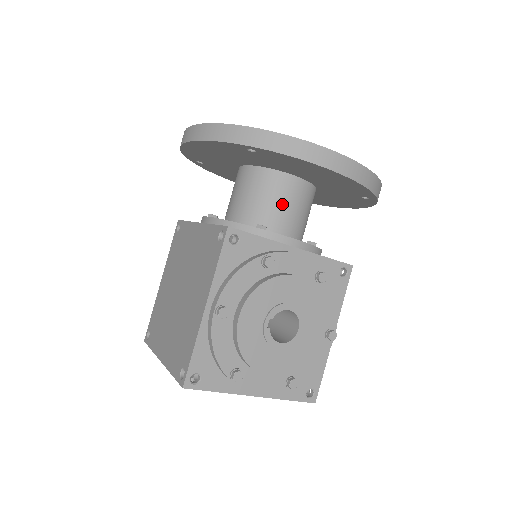
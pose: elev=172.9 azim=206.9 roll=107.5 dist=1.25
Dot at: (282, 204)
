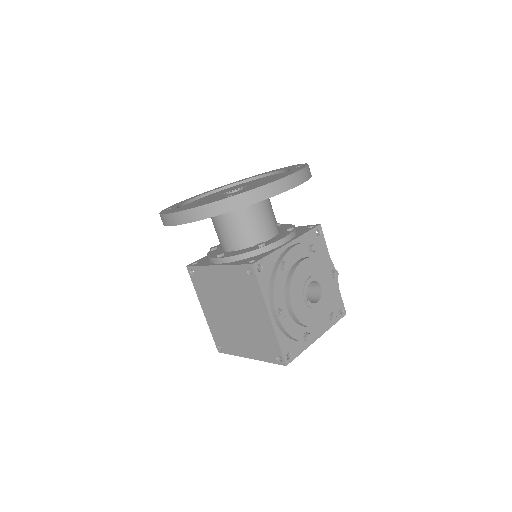
Dot at: (260, 219)
